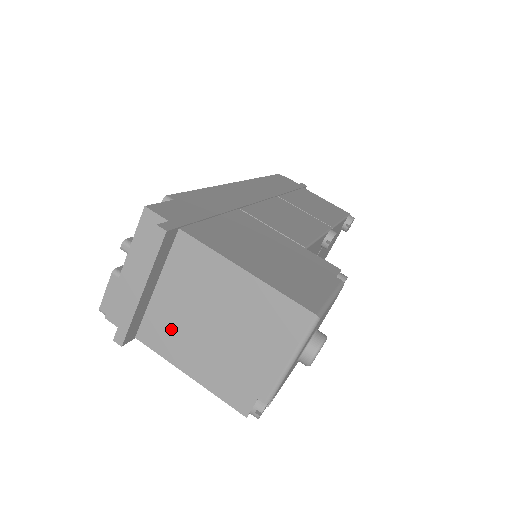
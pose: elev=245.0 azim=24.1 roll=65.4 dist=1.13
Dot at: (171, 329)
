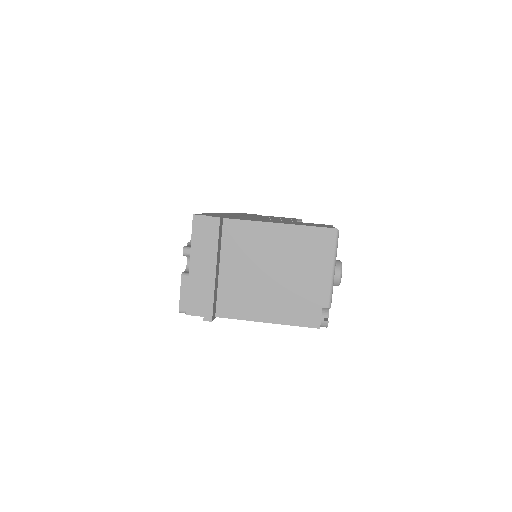
Dot at: (241, 294)
